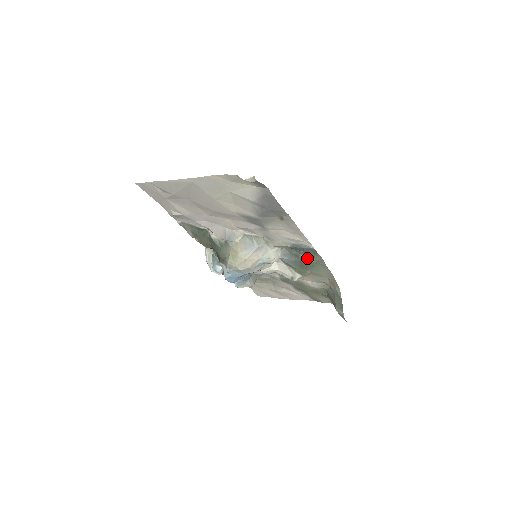
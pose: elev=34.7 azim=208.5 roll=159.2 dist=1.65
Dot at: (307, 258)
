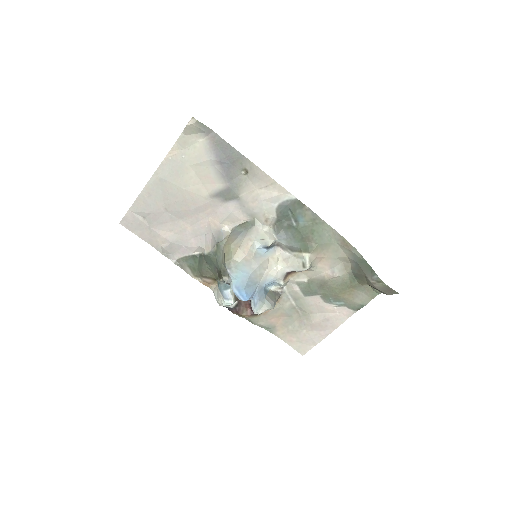
Dot at: (300, 222)
